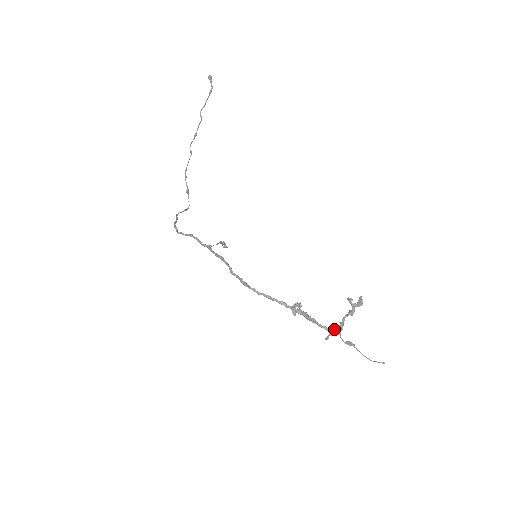
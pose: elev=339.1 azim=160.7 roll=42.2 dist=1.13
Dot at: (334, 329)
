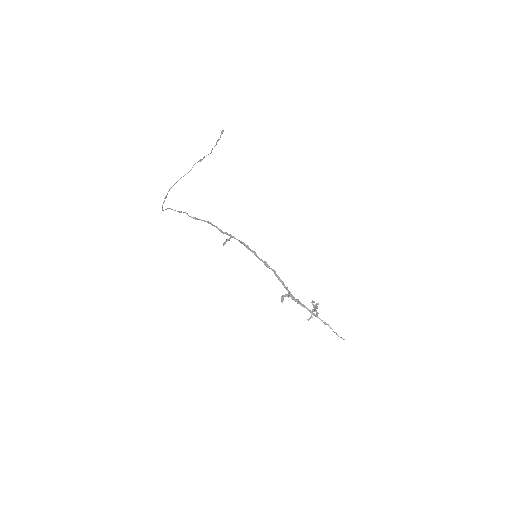
Dot at: (316, 313)
